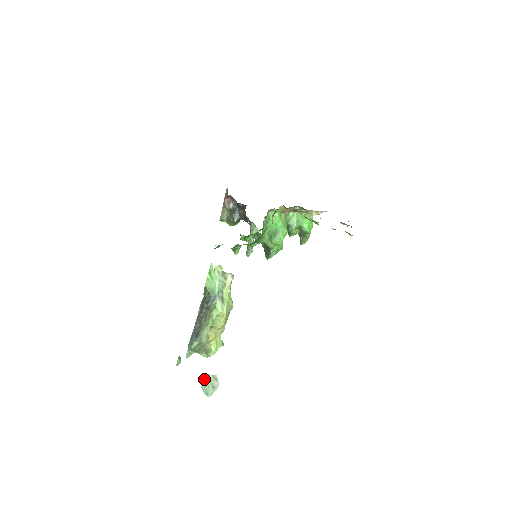
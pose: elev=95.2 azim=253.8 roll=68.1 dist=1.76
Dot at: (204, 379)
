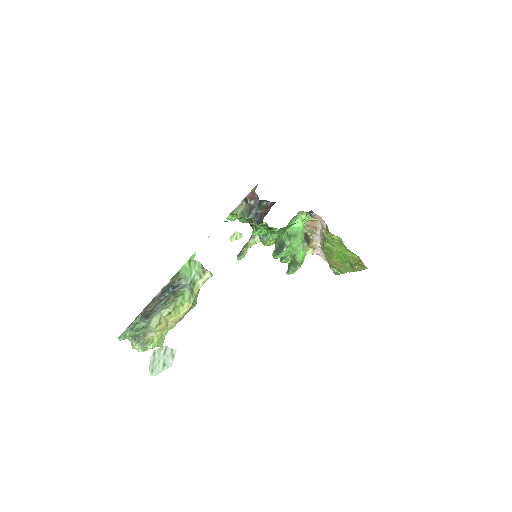
Dot at: (159, 350)
